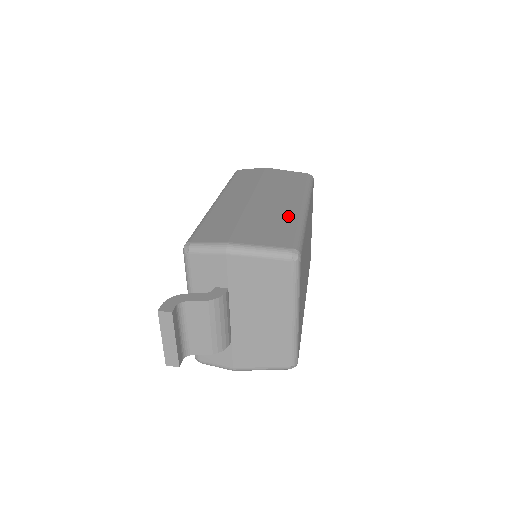
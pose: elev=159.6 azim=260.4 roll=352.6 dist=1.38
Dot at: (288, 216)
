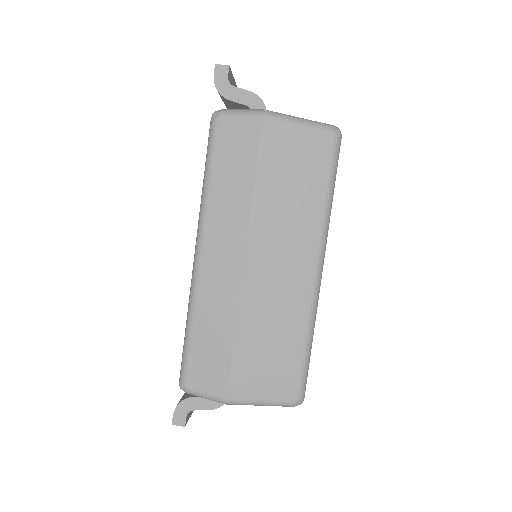
Dot at: (294, 317)
